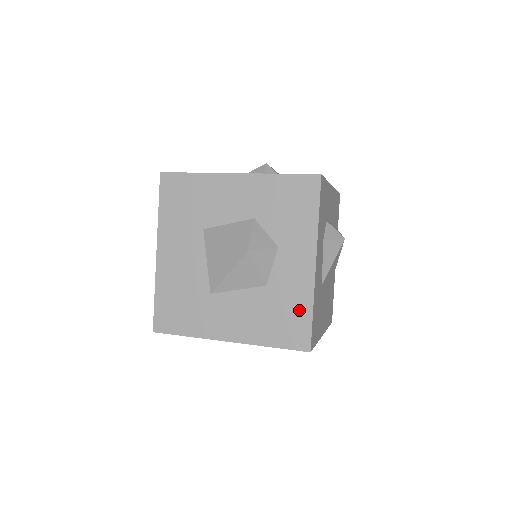
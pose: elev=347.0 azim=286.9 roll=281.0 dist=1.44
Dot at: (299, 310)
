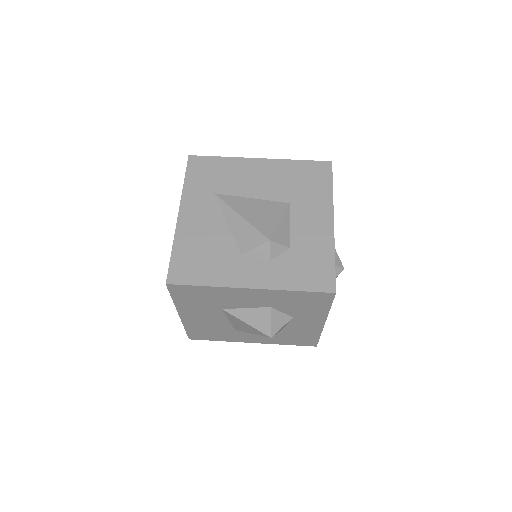
Dot at: (309, 336)
